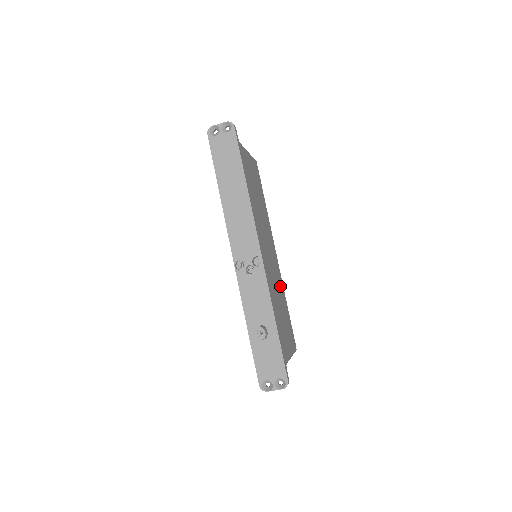
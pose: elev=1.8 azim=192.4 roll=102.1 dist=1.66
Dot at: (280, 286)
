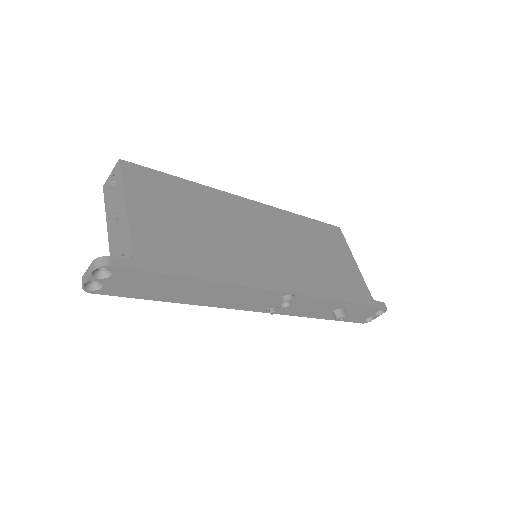
Dot at: (290, 228)
